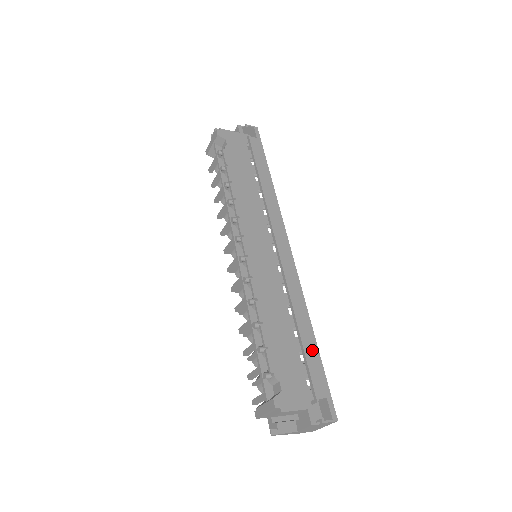
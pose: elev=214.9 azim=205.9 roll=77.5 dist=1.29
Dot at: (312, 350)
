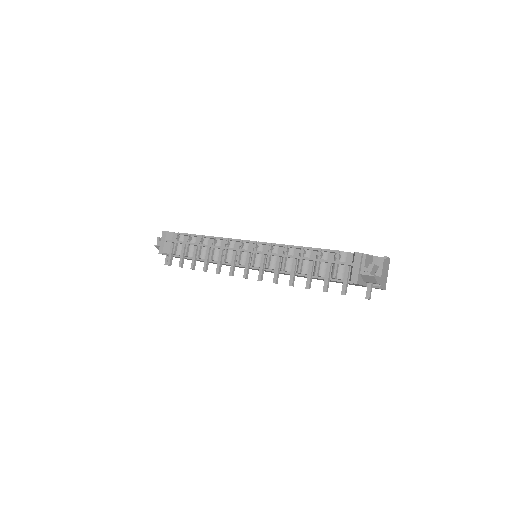
Dot at: occluded
